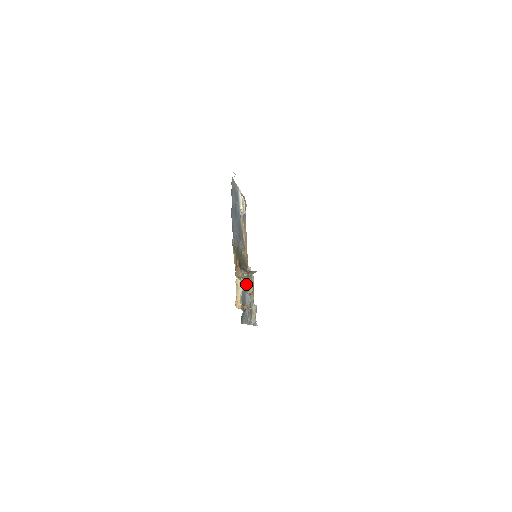
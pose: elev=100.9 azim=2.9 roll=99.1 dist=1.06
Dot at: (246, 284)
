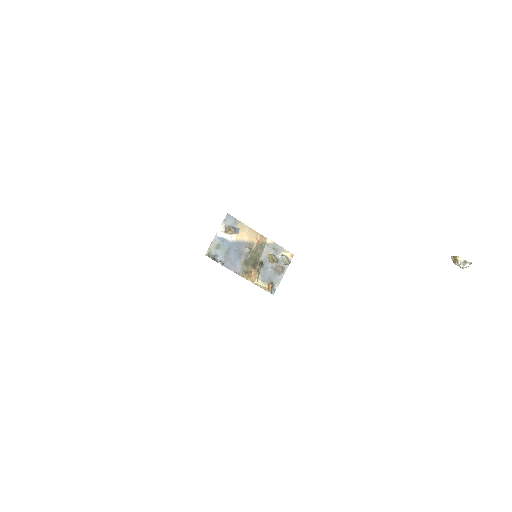
Dot at: (266, 265)
